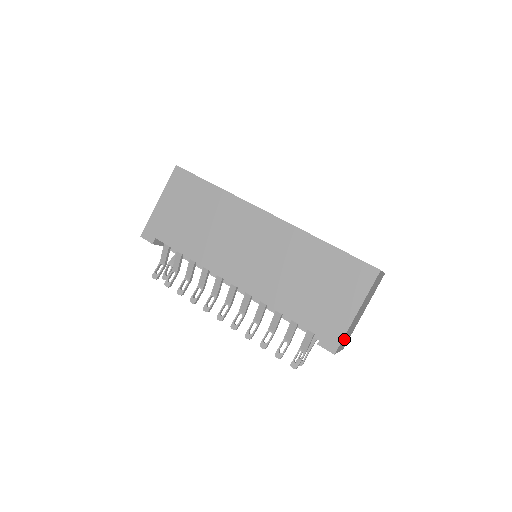
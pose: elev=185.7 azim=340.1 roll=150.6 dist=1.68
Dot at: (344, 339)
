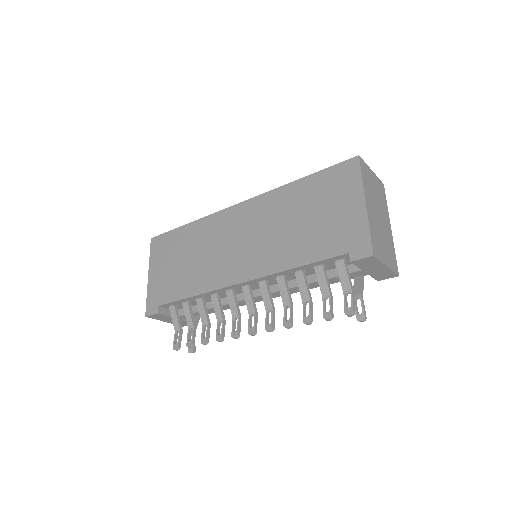
Dot at: (377, 243)
